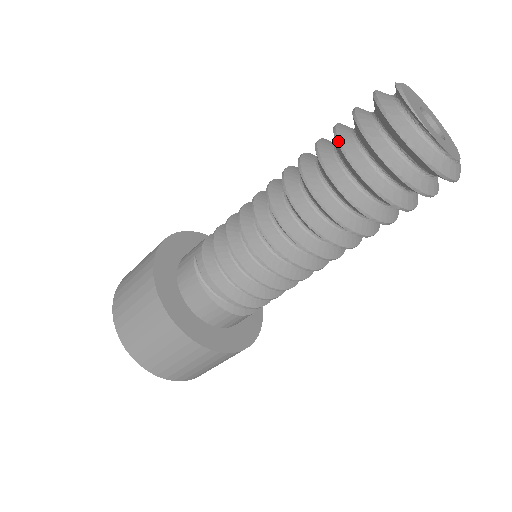
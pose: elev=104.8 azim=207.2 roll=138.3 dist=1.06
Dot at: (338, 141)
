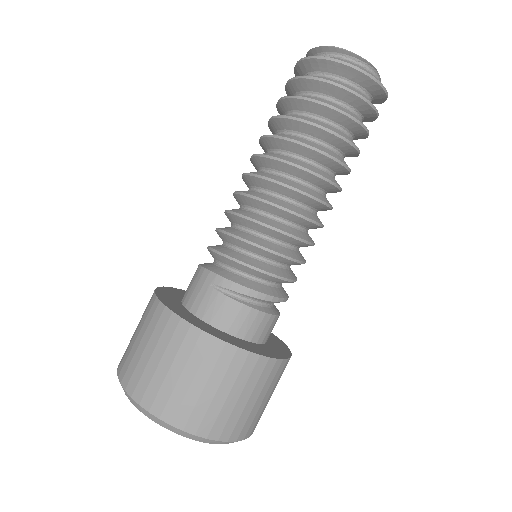
Dot at: (308, 99)
